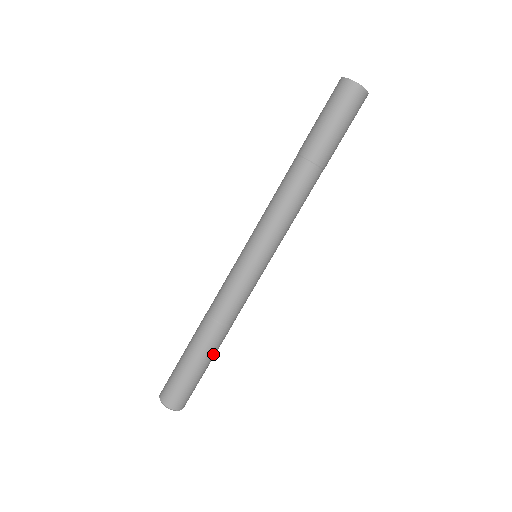
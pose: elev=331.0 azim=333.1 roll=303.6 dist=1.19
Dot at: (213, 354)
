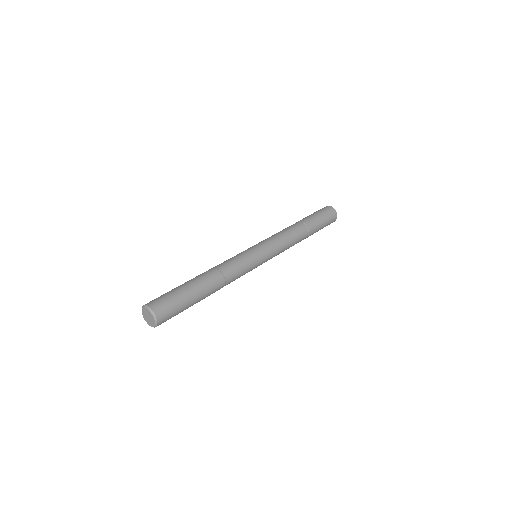
Dot at: (204, 292)
